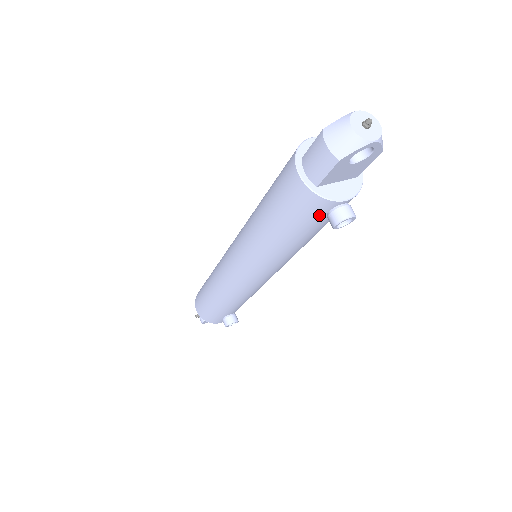
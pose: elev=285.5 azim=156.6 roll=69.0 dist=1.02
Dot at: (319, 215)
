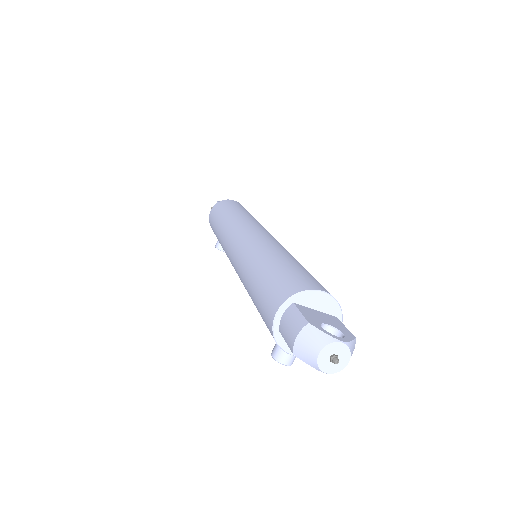
Dot at: occluded
